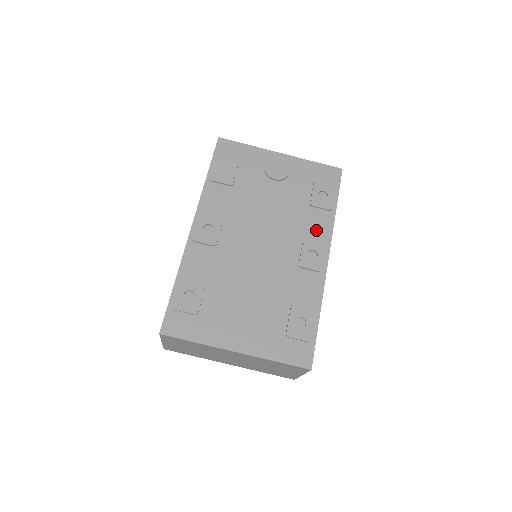
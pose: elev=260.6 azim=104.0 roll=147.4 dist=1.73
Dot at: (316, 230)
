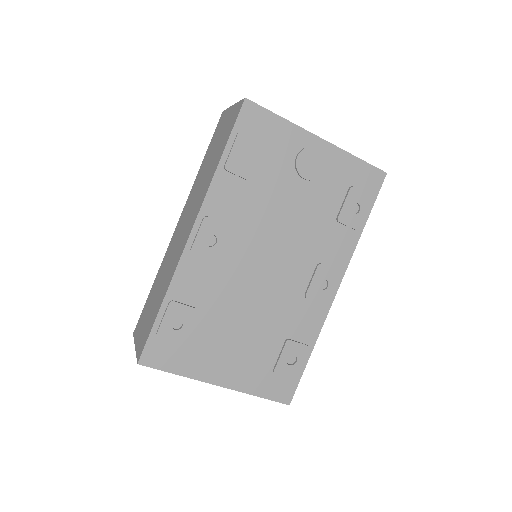
Dot at: (334, 253)
